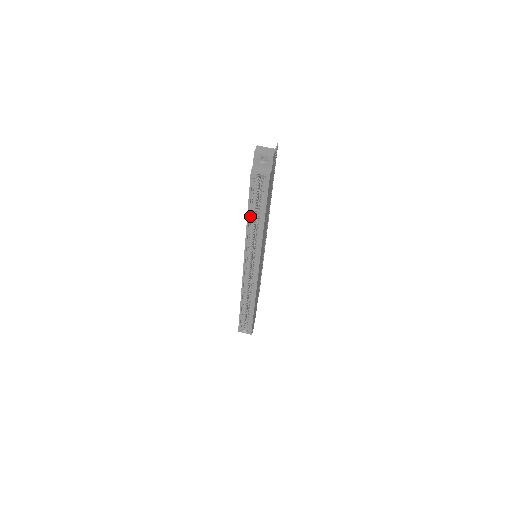
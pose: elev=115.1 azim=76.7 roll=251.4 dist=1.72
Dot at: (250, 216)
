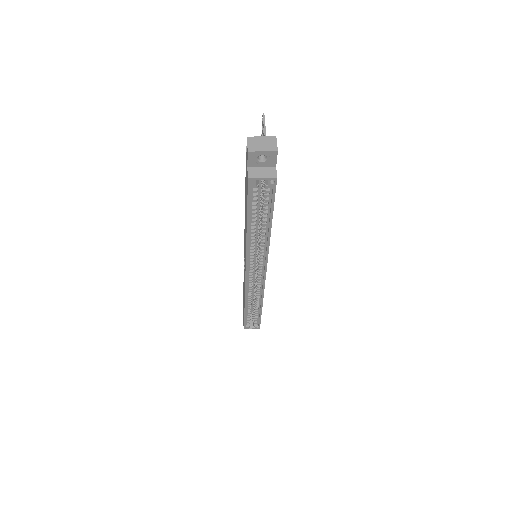
Dot at: (250, 226)
